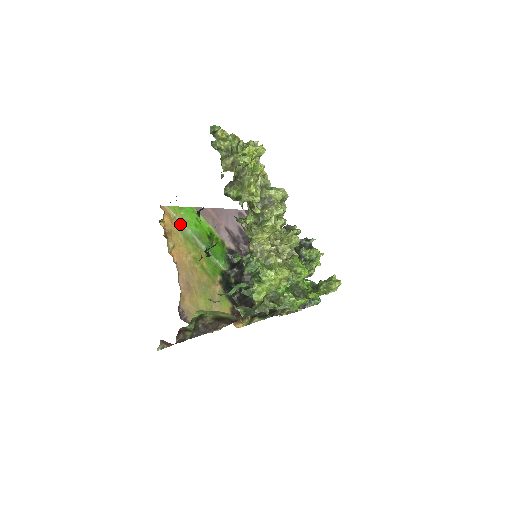
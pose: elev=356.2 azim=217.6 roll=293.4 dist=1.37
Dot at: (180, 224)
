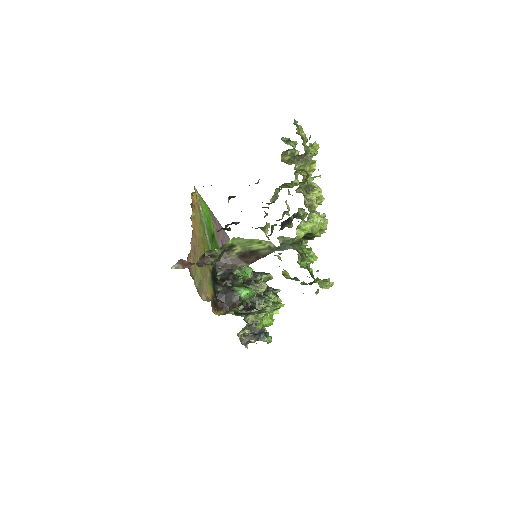
Dot at: (200, 209)
